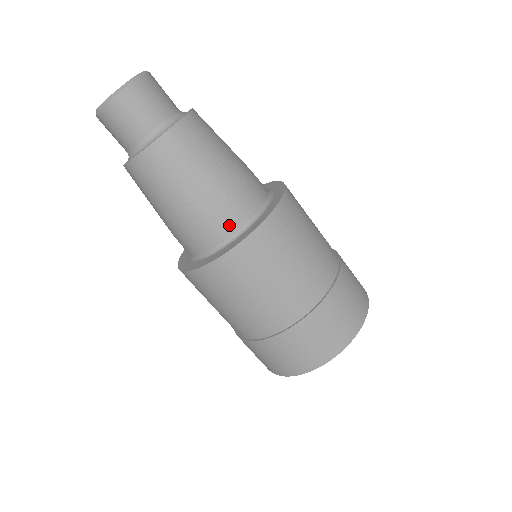
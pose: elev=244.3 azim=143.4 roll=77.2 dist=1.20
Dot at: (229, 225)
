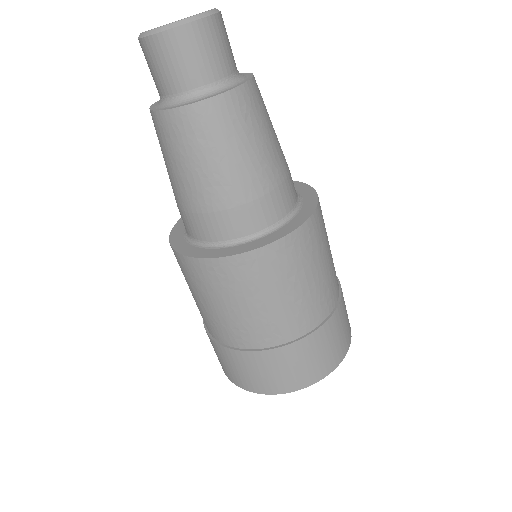
Dot at: (255, 221)
